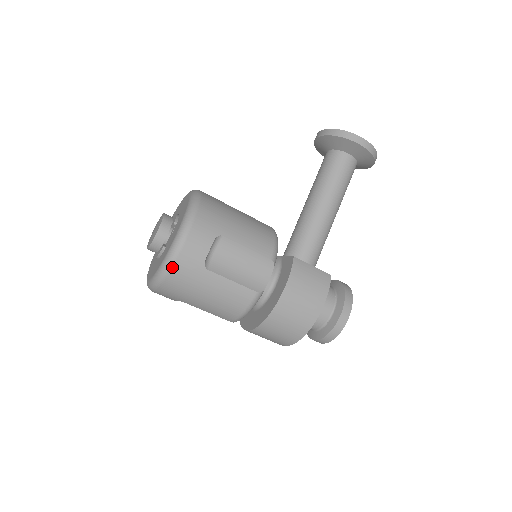
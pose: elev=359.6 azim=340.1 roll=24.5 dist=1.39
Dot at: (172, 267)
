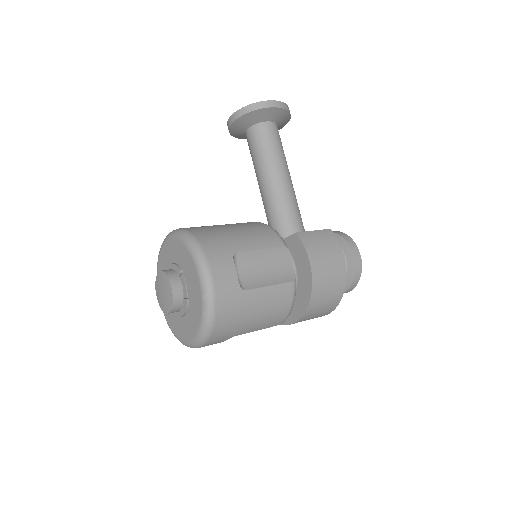
Dot at: (216, 310)
